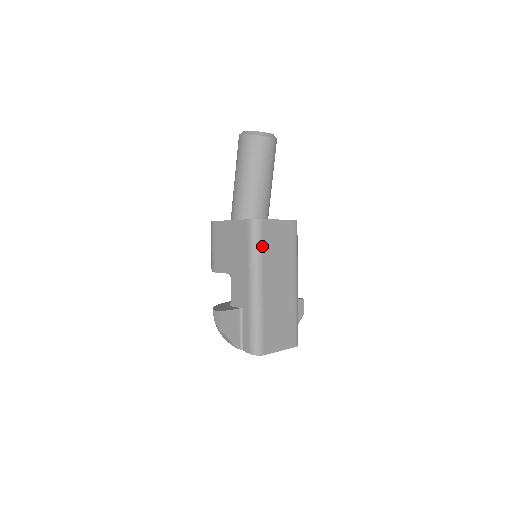
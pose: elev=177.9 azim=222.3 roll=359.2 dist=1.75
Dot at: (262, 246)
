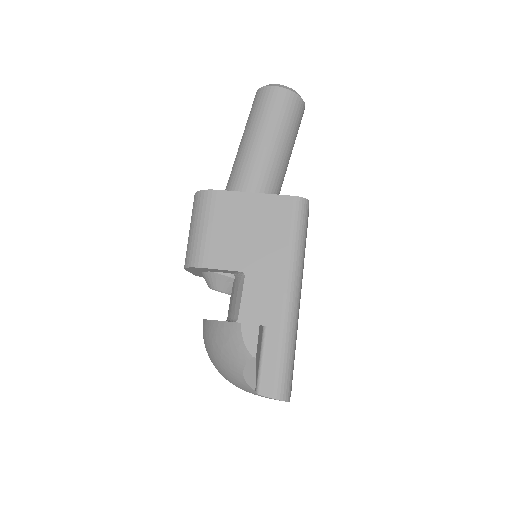
Dot at: (305, 238)
